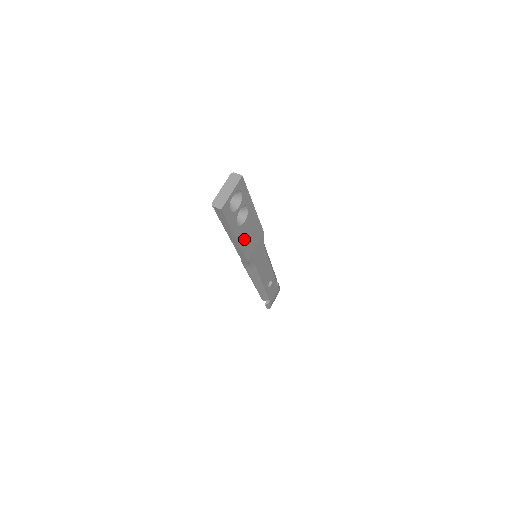
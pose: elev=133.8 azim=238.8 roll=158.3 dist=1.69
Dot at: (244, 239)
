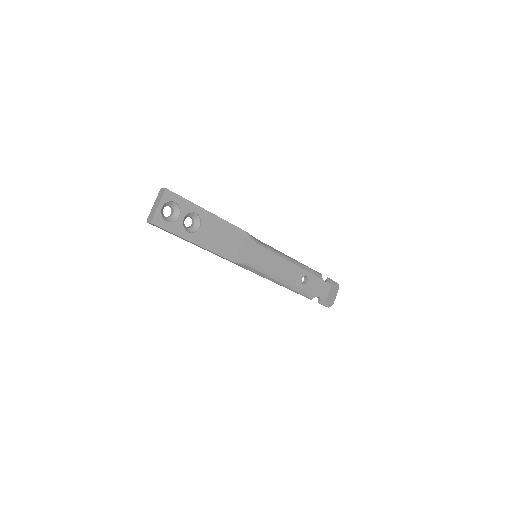
Dot at: (212, 243)
